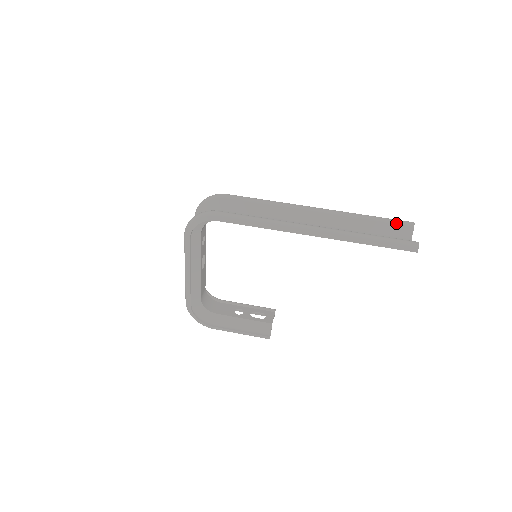
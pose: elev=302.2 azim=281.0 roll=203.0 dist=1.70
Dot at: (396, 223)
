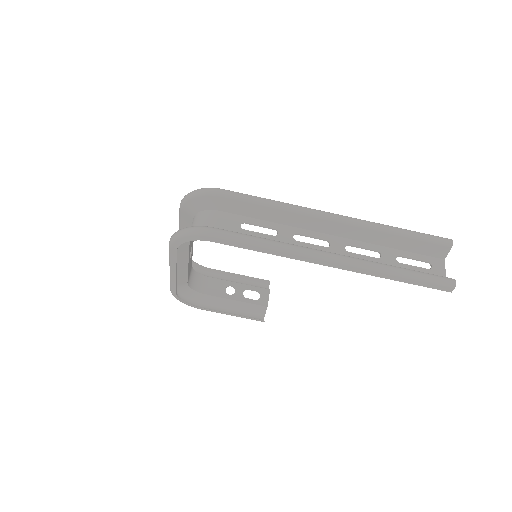
Dot at: (431, 242)
